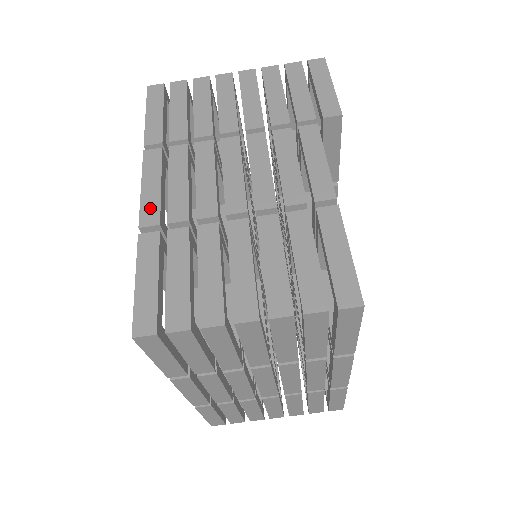
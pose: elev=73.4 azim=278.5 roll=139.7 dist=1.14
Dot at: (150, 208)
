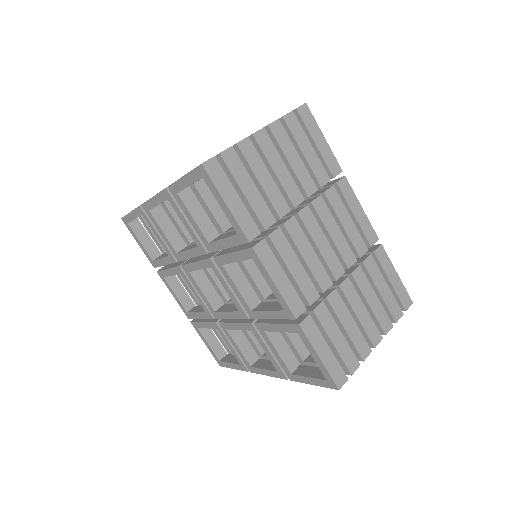
Dot at: occluded
